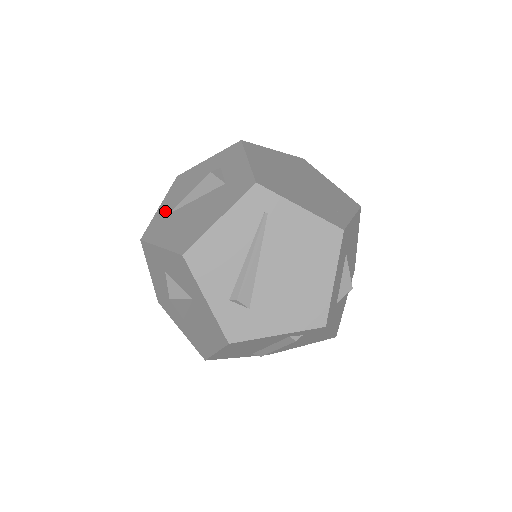
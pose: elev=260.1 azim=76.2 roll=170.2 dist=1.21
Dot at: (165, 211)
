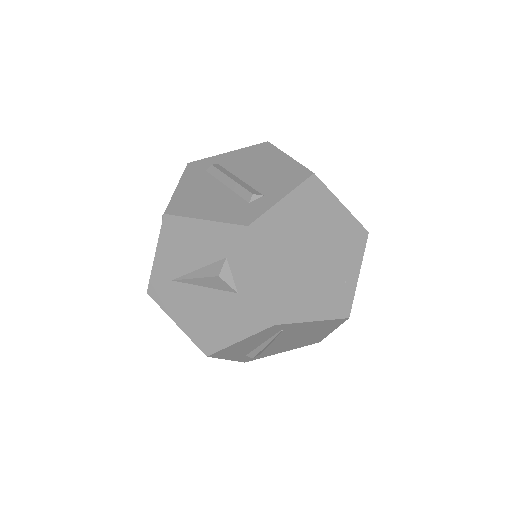
Dot at: (166, 272)
